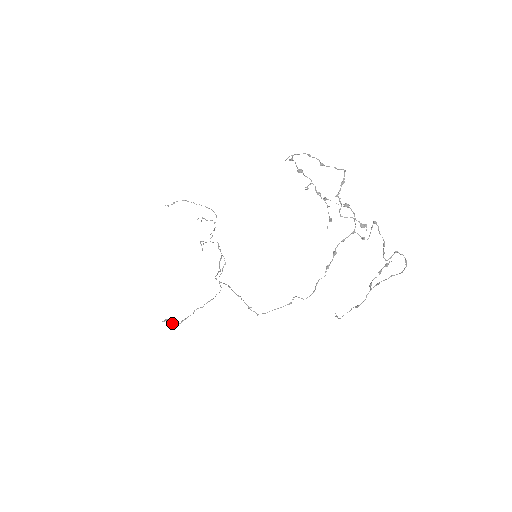
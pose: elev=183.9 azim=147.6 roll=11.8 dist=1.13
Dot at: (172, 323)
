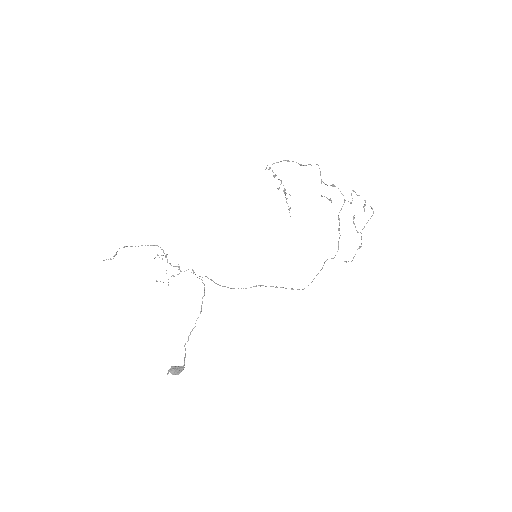
Dot at: (179, 369)
